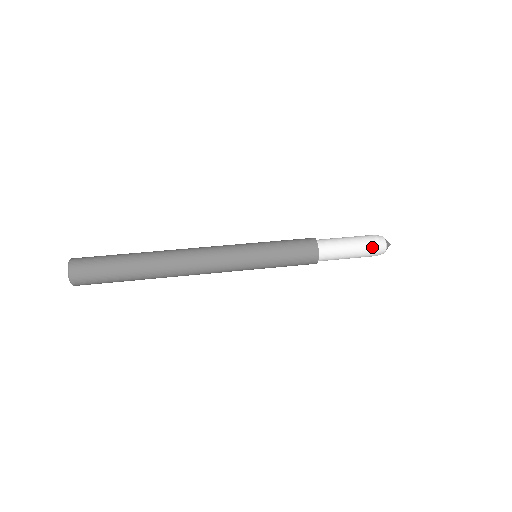
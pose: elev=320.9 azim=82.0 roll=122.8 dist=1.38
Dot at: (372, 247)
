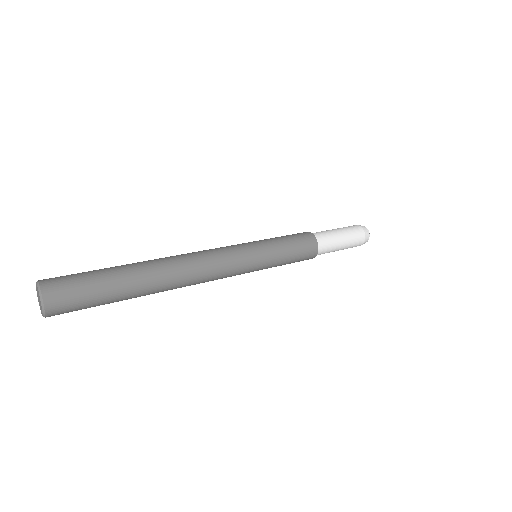
Dot at: (356, 228)
